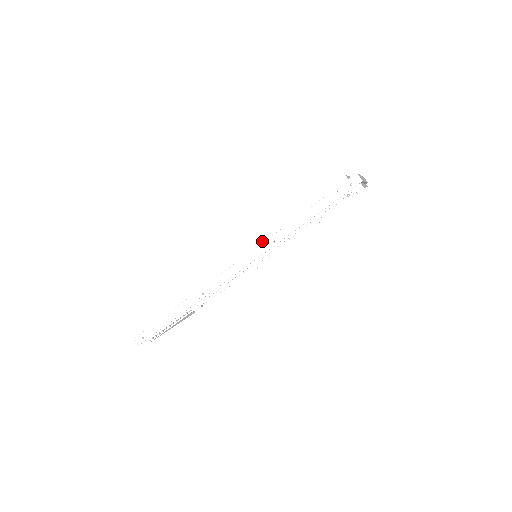
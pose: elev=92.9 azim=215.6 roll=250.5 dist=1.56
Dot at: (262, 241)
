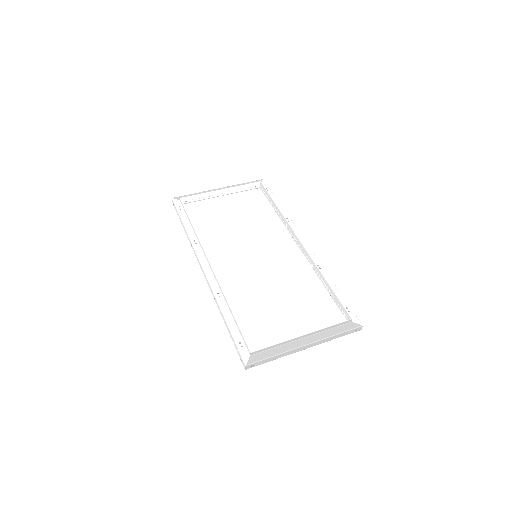
Dot at: (219, 285)
